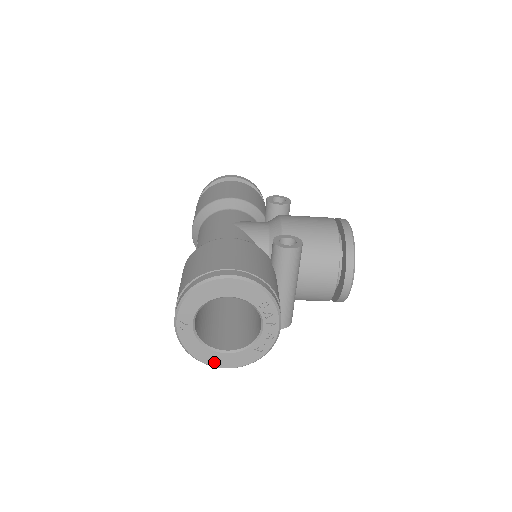
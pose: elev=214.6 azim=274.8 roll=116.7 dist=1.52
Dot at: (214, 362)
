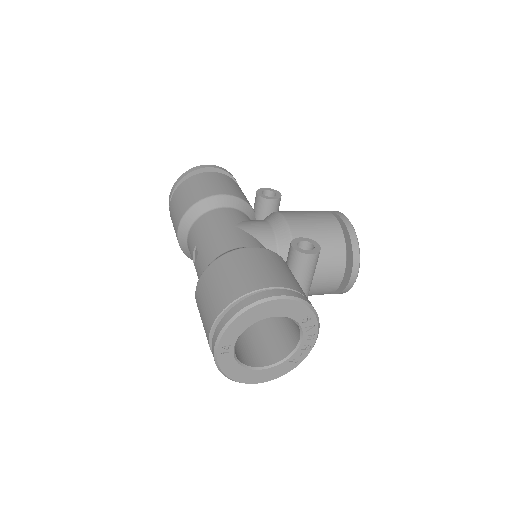
Dot at: (249, 380)
